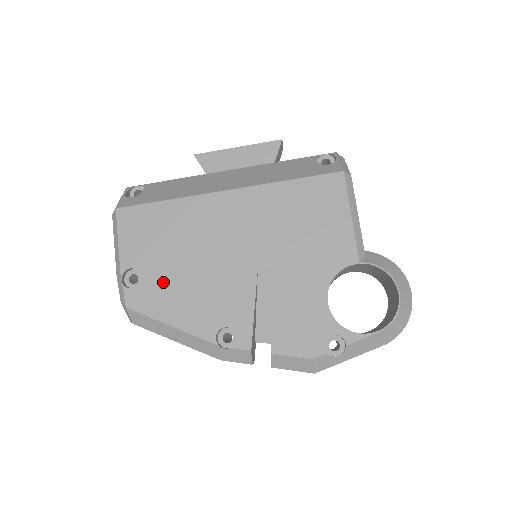
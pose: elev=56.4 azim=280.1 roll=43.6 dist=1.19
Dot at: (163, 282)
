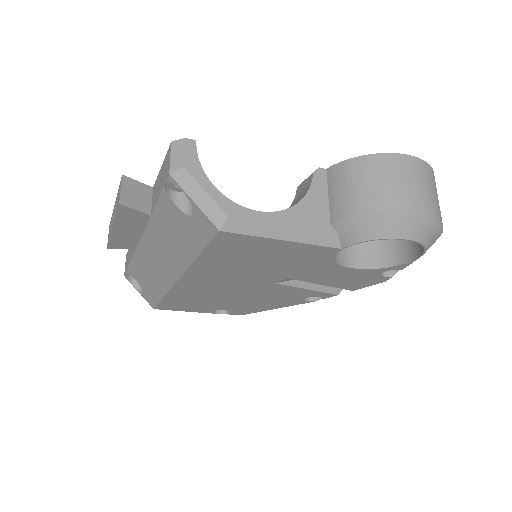
Dot at: (238, 307)
